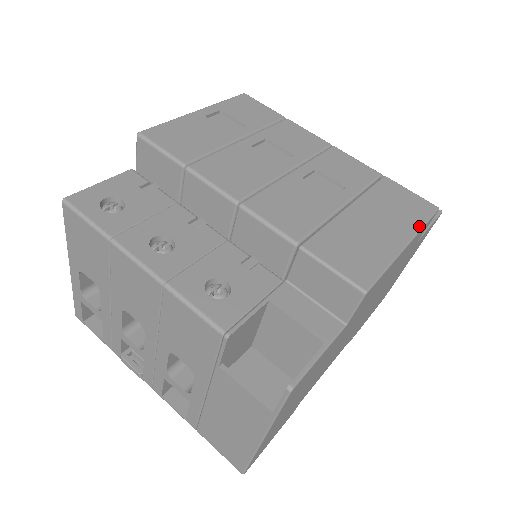
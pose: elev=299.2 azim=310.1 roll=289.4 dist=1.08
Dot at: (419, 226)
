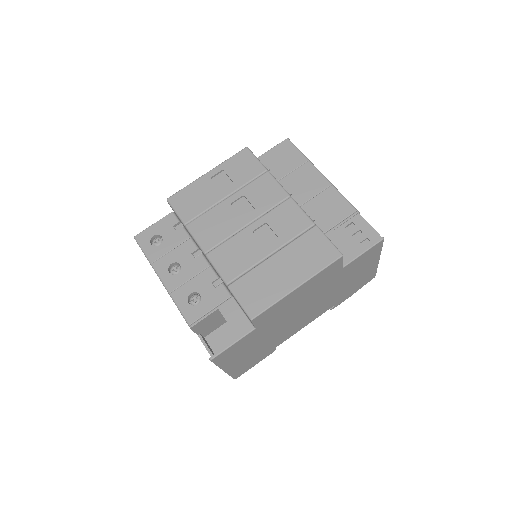
Dot at: (315, 272)
